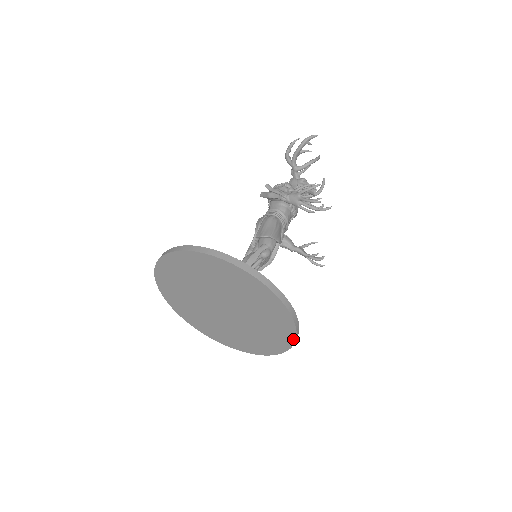
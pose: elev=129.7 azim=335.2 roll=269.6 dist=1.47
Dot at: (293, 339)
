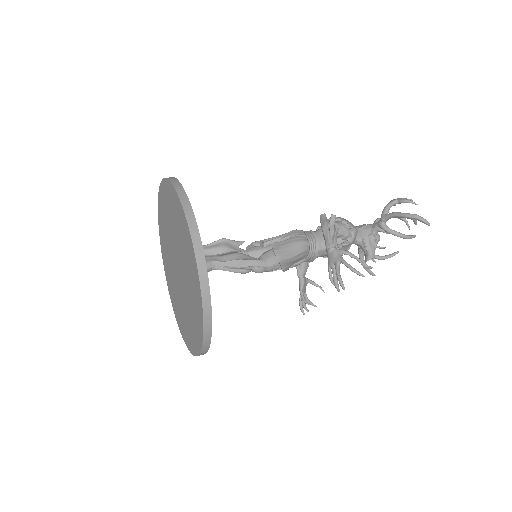
Dot at: (194, 353)
